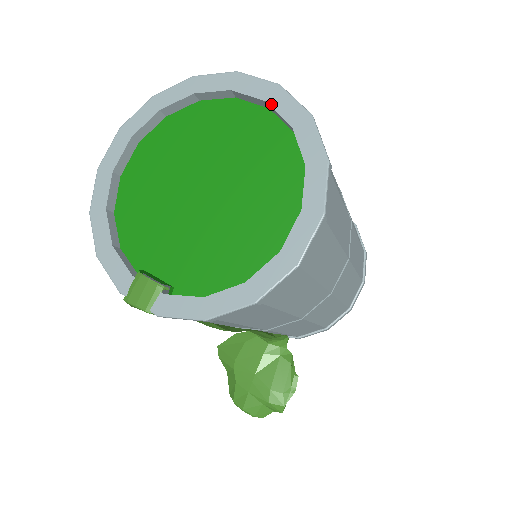
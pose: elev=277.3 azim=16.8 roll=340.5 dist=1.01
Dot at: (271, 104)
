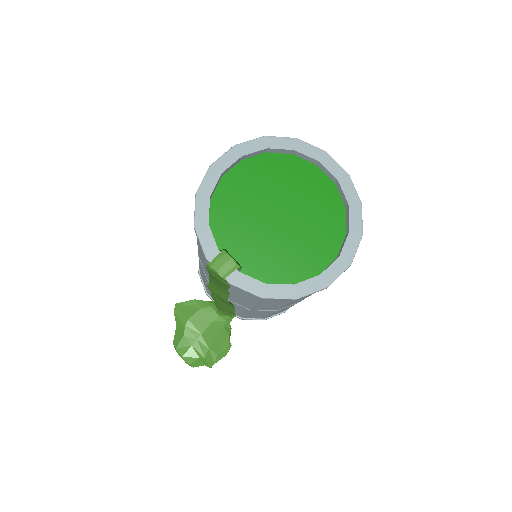
Dot at: (341, 184)
